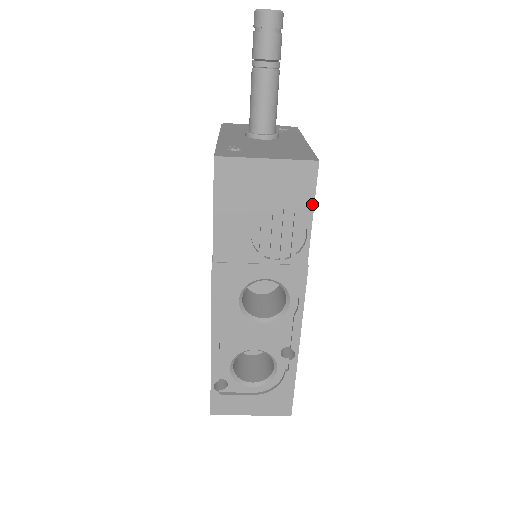
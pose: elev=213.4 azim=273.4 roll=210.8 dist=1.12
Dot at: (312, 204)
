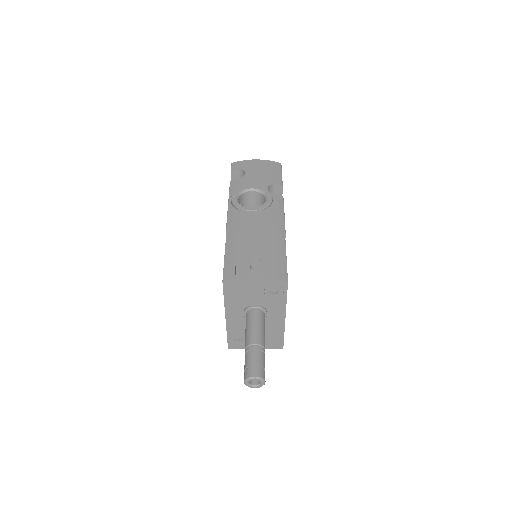
Dot at: occluded
